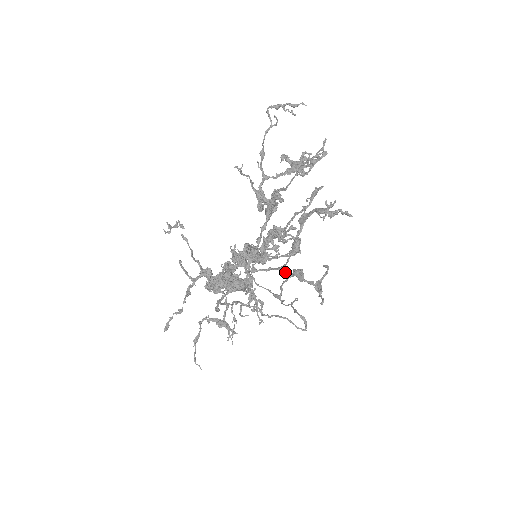
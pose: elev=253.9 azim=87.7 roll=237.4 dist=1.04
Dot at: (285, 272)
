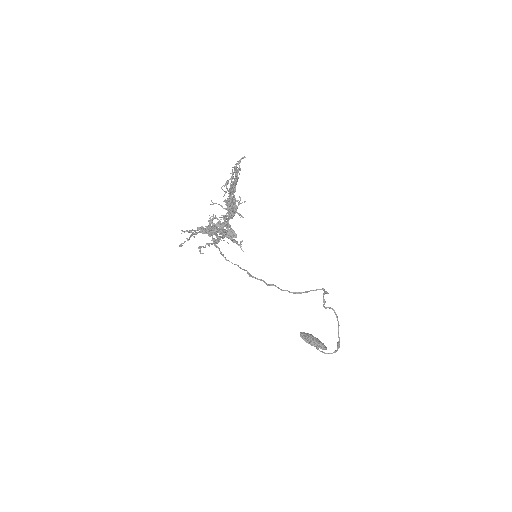
Dot at: occluded
